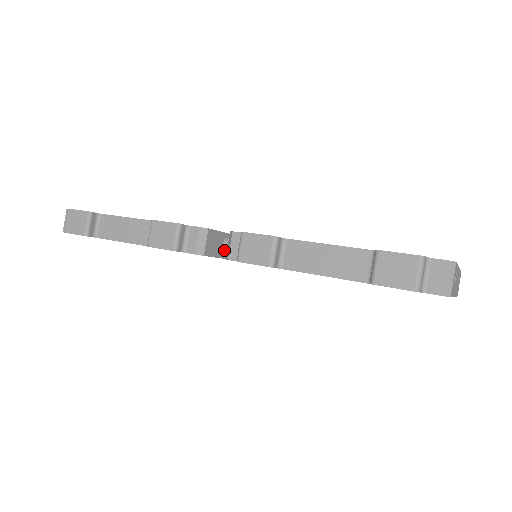
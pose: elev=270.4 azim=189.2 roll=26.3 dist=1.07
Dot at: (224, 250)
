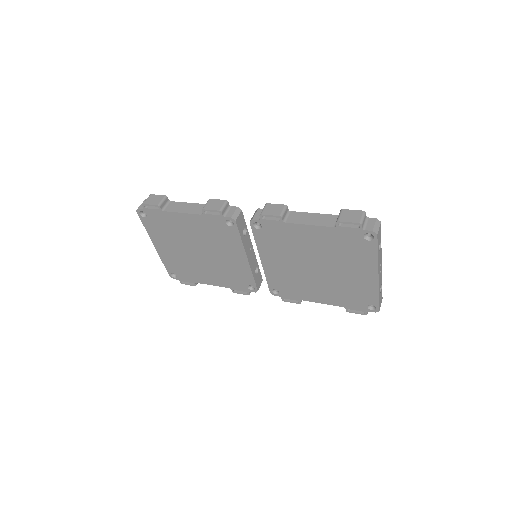
Dot at: occluded
